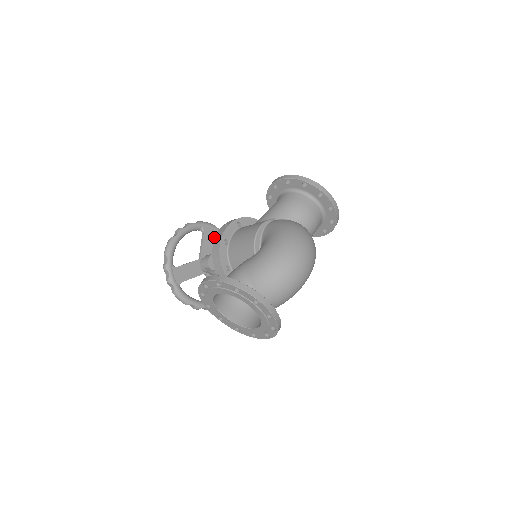
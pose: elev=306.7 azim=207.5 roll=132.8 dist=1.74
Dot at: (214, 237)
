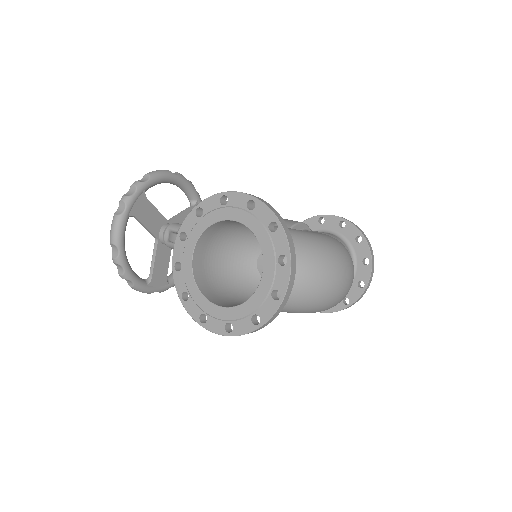
Dot at: occluded
